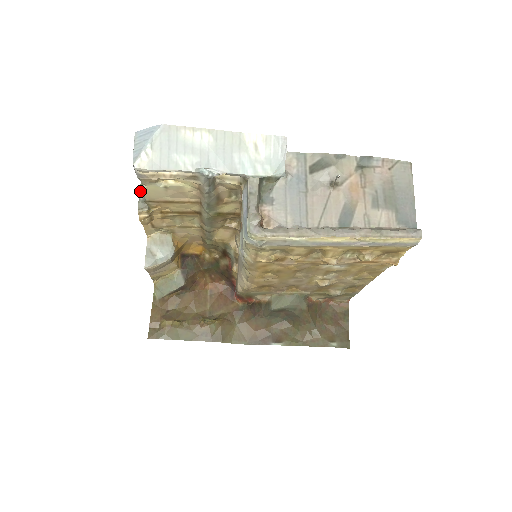
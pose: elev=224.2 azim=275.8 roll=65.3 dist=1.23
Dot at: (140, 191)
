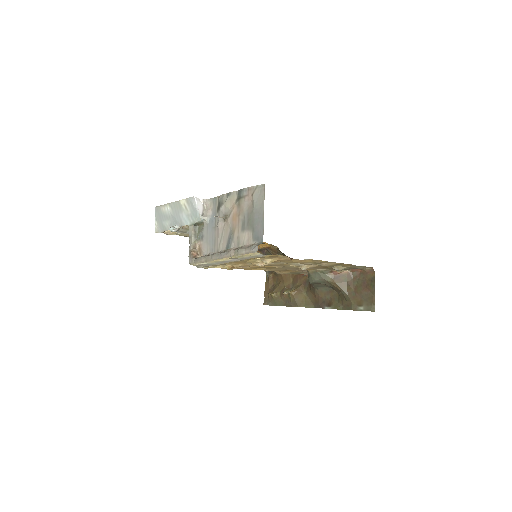
Dot at: occluded
